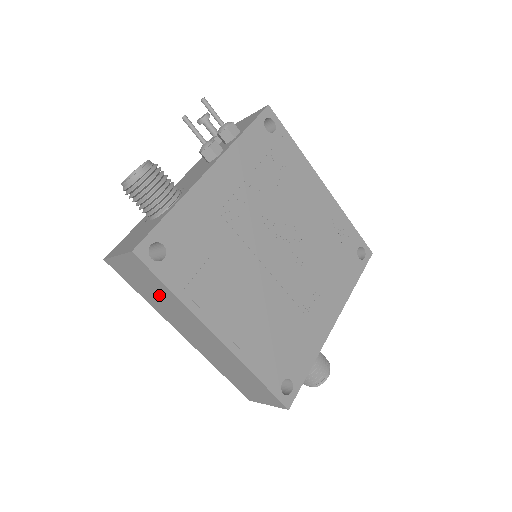
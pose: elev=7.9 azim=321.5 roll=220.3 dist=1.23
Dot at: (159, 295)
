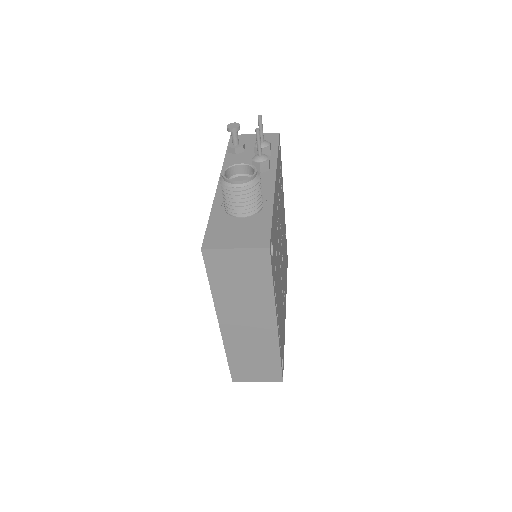
Dot at: (246, 287)
